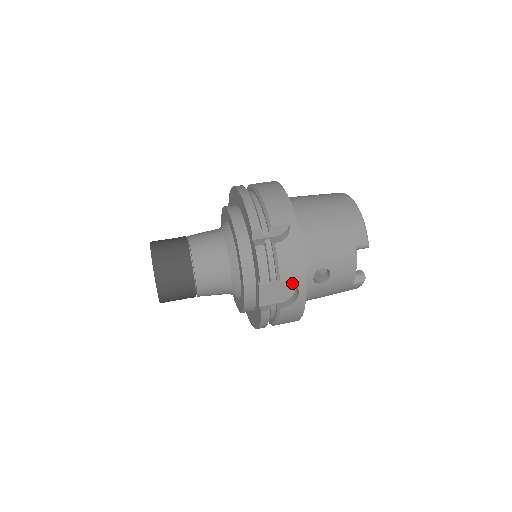
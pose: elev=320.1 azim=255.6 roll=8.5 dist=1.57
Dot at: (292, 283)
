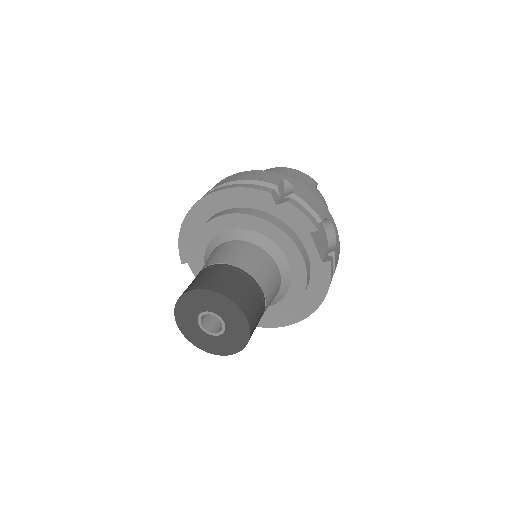
Dot at: (321, 226)
